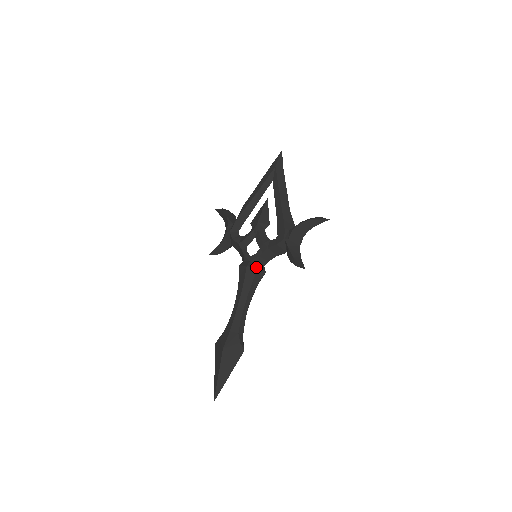
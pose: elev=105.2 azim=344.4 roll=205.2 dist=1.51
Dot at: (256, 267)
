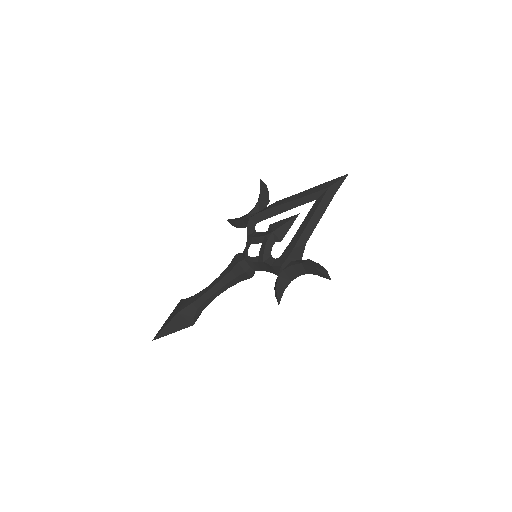
Dot at: (245, 269)
